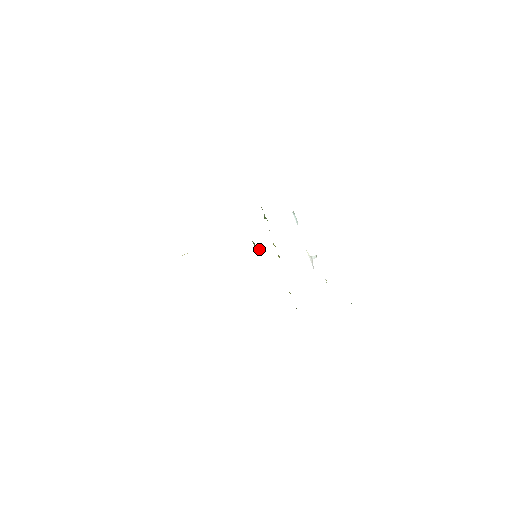
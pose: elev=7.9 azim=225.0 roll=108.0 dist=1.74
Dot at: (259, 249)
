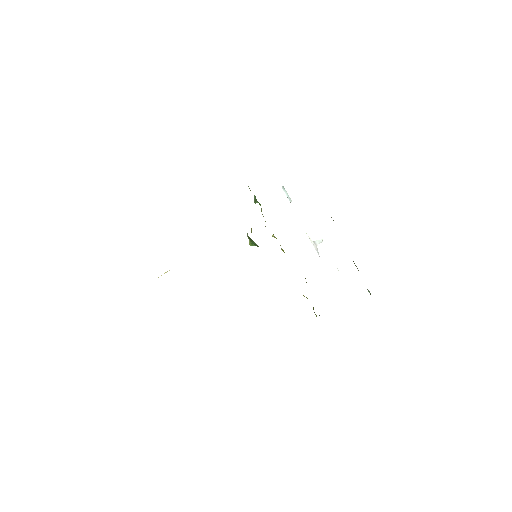
Dot at: occluded
